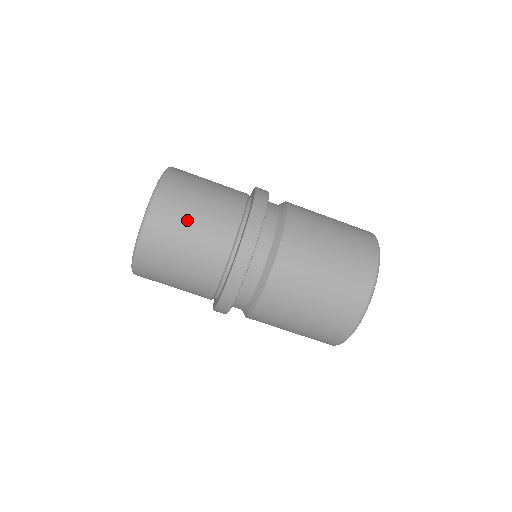
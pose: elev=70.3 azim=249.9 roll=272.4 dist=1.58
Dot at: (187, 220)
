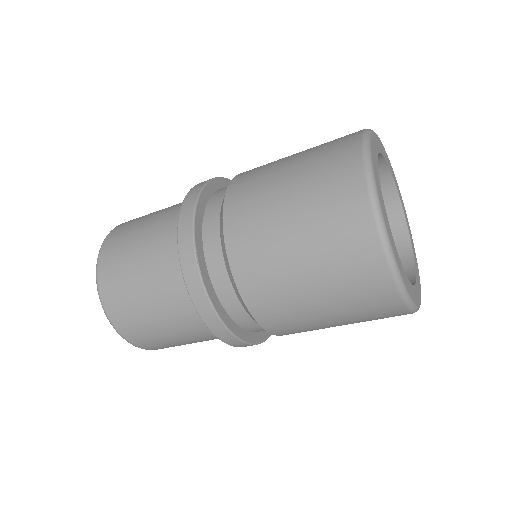
Dot at: (152, 327)
